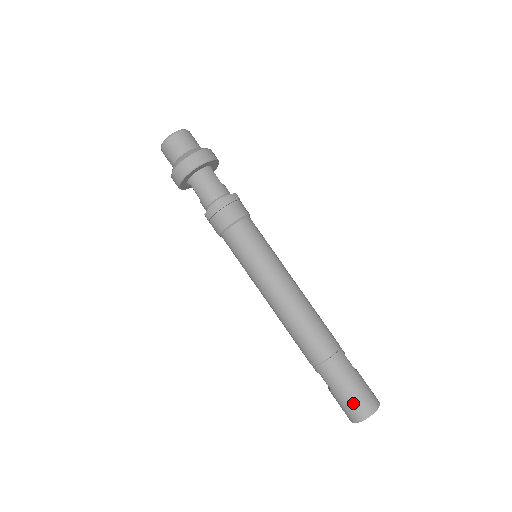
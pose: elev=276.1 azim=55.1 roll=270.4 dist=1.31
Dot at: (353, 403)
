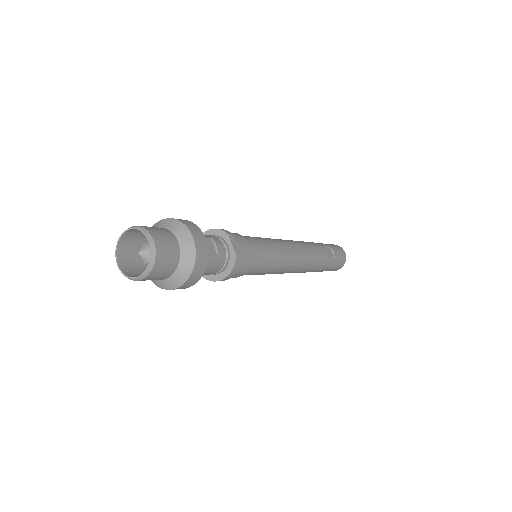
Dot at: occluded
